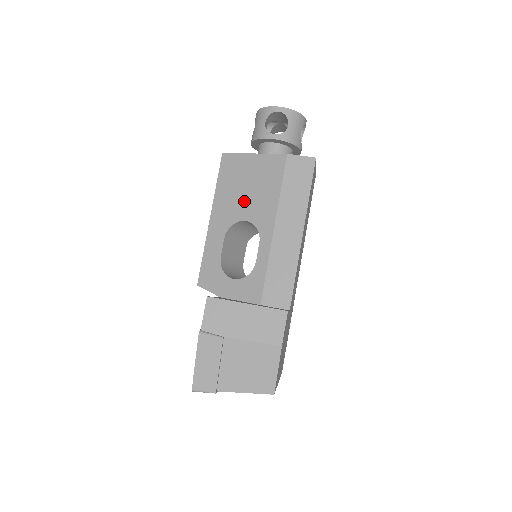
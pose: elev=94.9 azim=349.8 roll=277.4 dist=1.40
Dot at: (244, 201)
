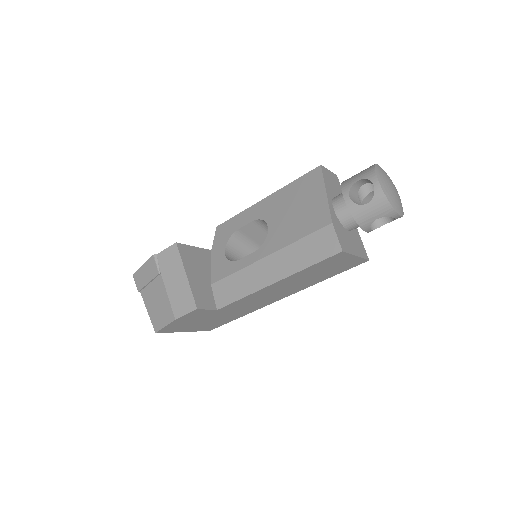
Dot at: (283, 215)
